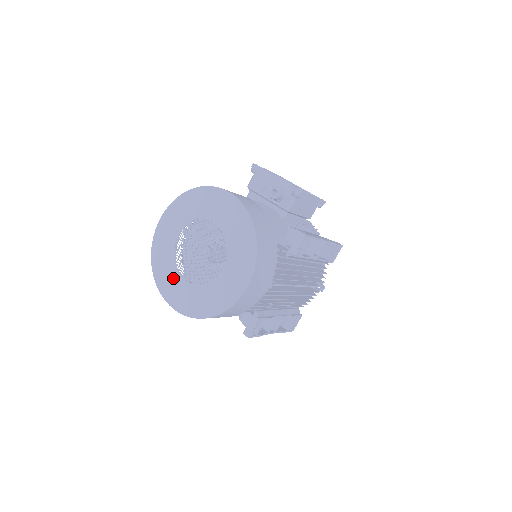
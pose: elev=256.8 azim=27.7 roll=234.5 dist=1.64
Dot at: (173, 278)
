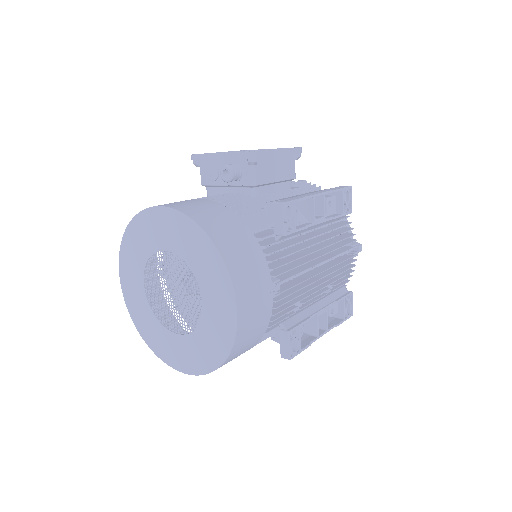
Dot at: (164, 338)
